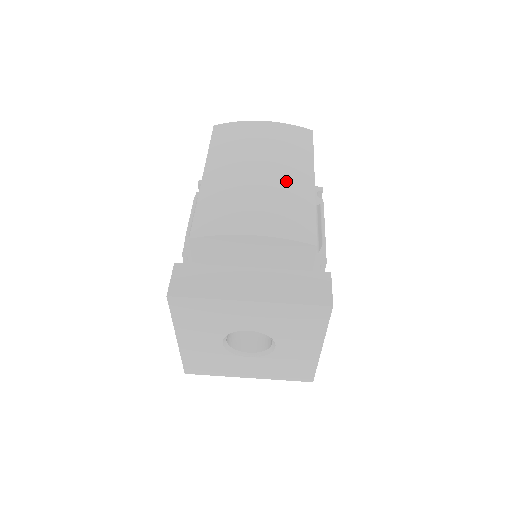
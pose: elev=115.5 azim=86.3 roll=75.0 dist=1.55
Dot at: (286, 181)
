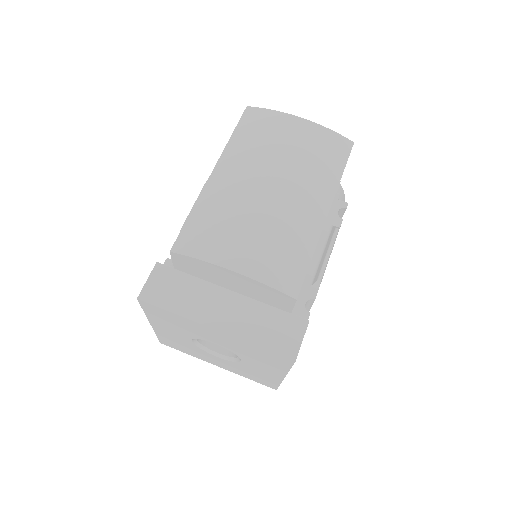
Dot at: (295, 209)
